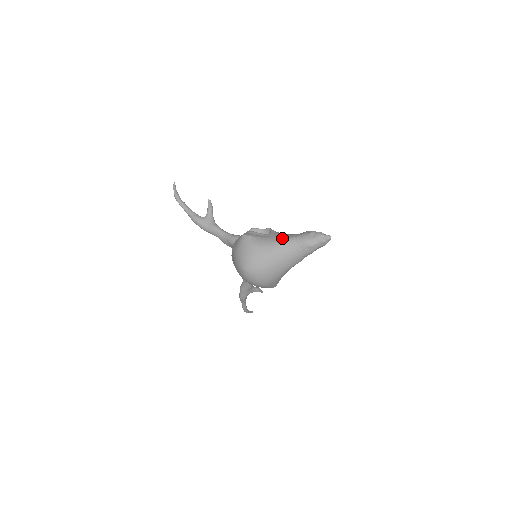
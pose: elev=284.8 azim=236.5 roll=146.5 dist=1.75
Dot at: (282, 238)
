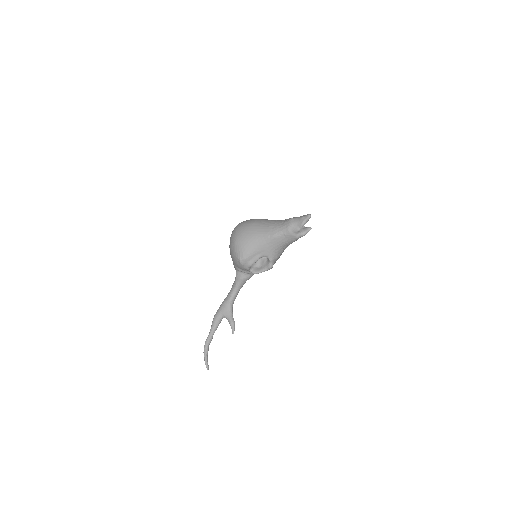
Dot at: occluded
